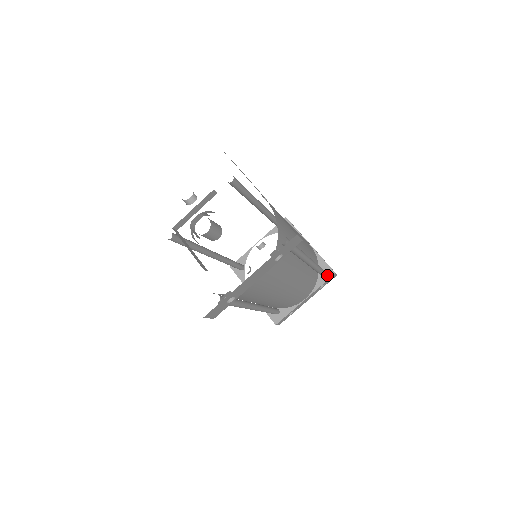
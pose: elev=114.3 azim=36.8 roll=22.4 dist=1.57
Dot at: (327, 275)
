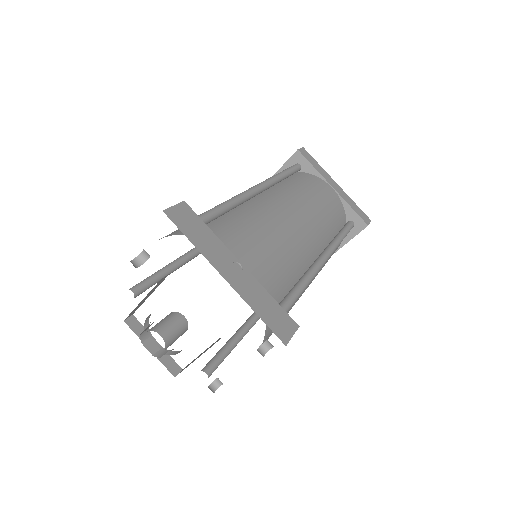
Dot at: (357, 228)
